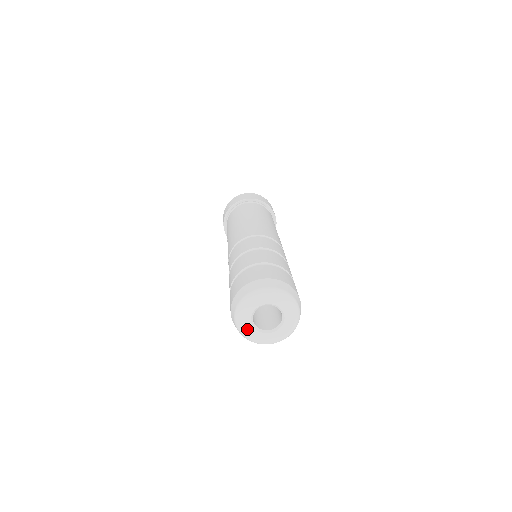
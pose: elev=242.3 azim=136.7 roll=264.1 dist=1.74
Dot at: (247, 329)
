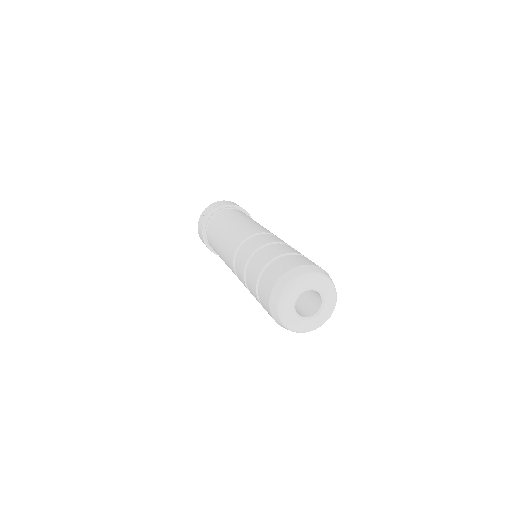
Dot at: (297, 324)
